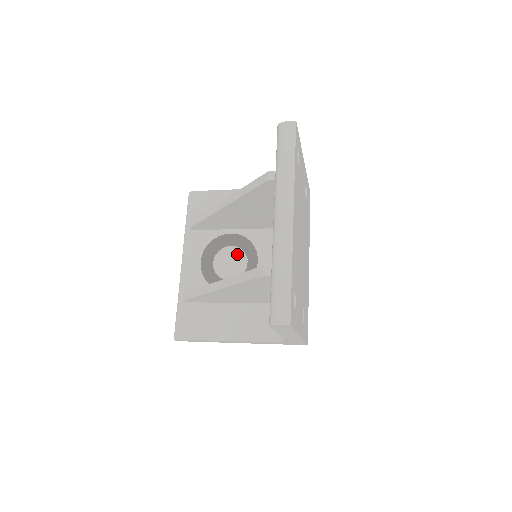
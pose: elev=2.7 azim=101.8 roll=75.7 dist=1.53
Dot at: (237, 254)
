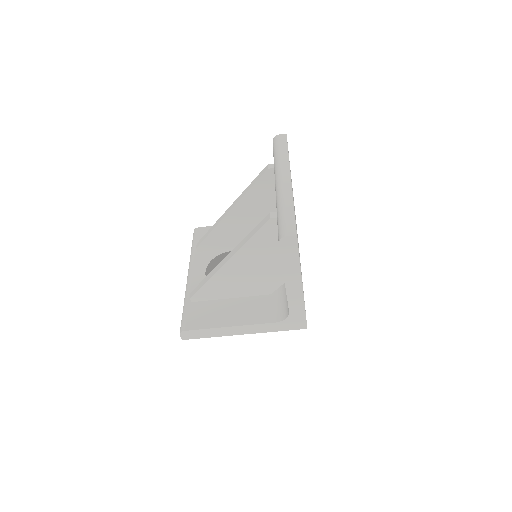
Dot at: occluded
